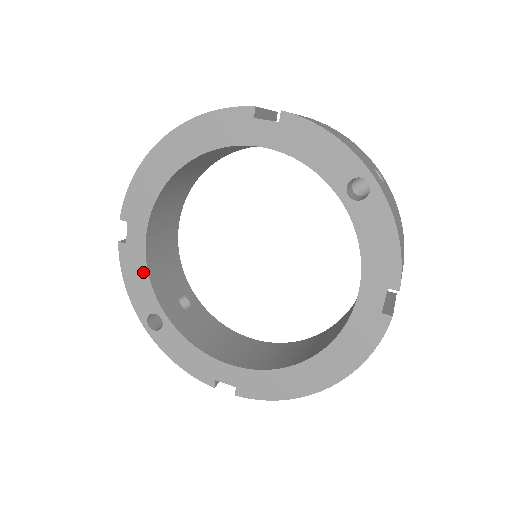
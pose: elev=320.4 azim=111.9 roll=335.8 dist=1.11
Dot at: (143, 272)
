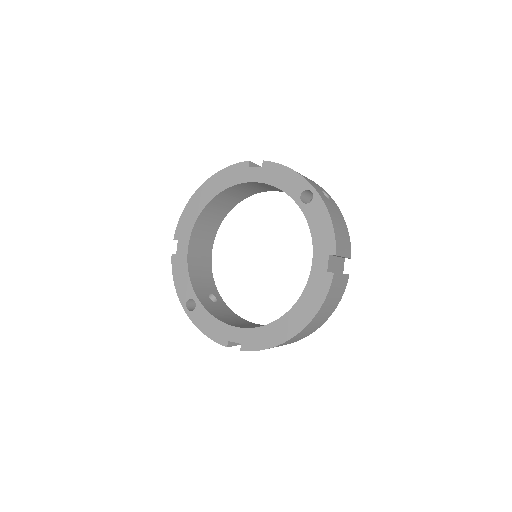
Dot at: (185, 271)
